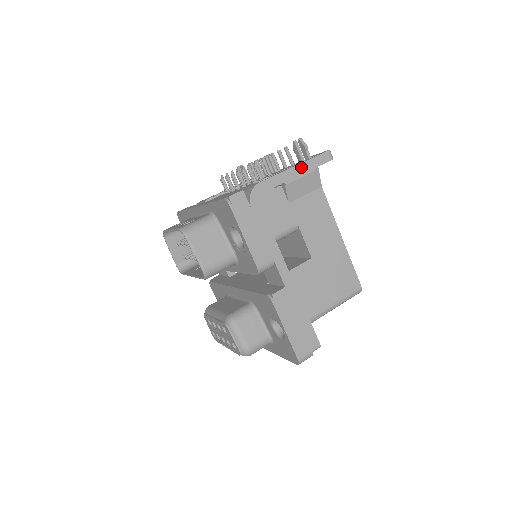
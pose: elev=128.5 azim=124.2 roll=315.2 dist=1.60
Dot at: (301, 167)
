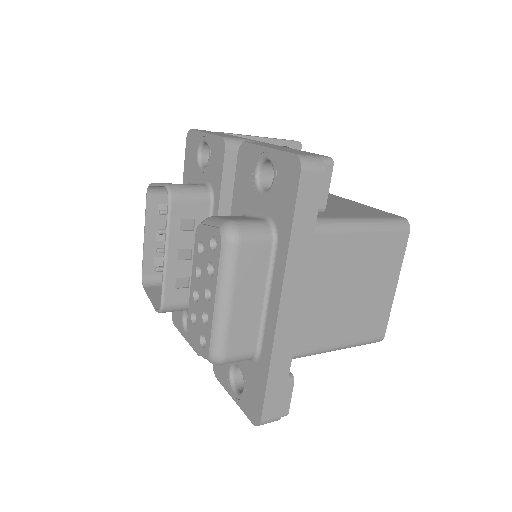
Dot at: occluded
